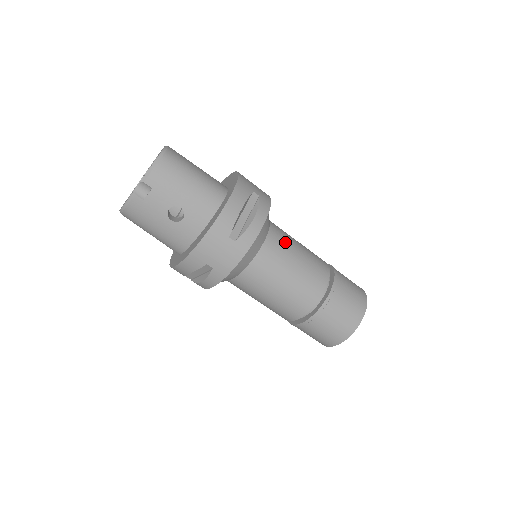
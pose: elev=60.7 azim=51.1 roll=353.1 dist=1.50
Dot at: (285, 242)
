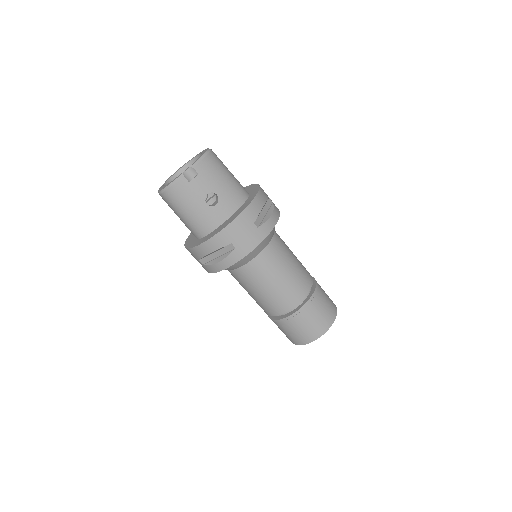
Dot at: (285, 245)
